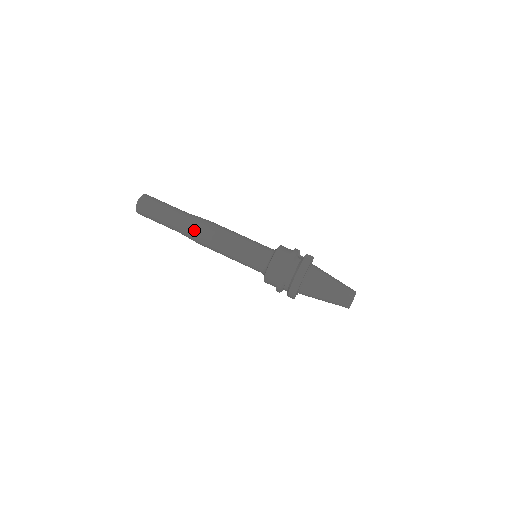
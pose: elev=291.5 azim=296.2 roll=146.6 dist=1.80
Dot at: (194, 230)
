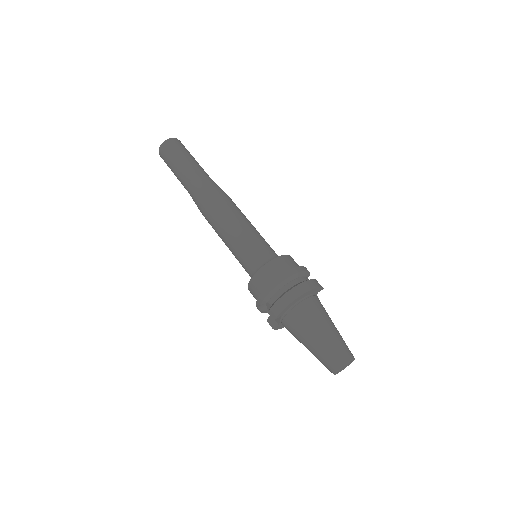
Dot at: (211, 188)
